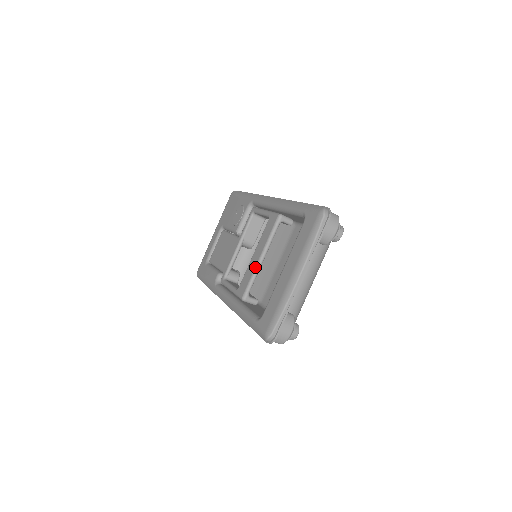
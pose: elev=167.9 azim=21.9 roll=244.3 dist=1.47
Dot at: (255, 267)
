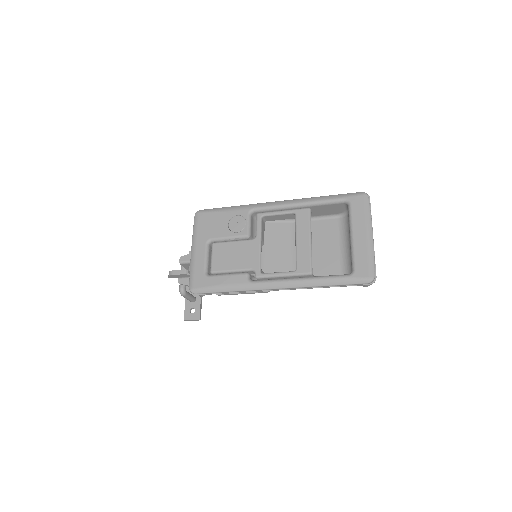
Dot at: (310, 248)
